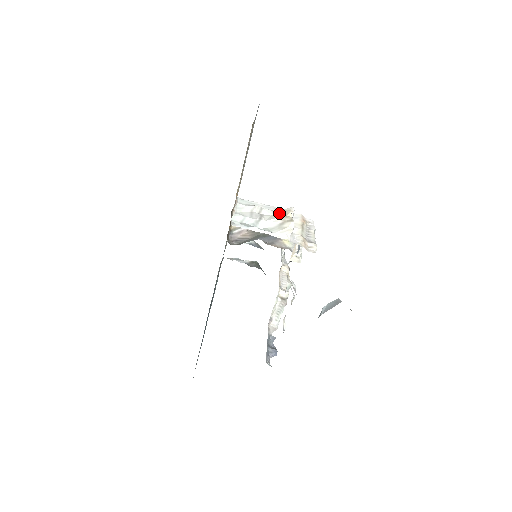
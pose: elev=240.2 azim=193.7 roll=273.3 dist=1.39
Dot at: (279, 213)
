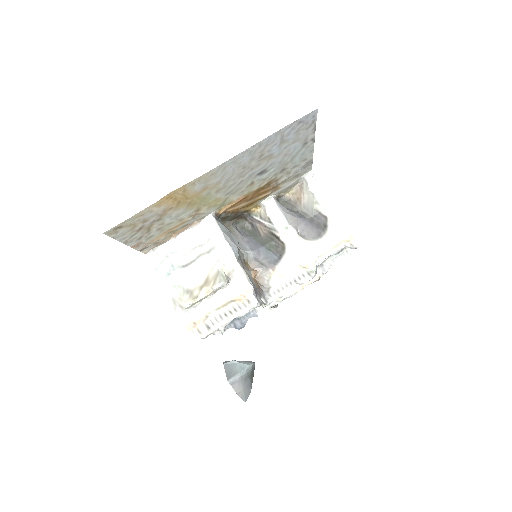
Dot at: (211, 274)
